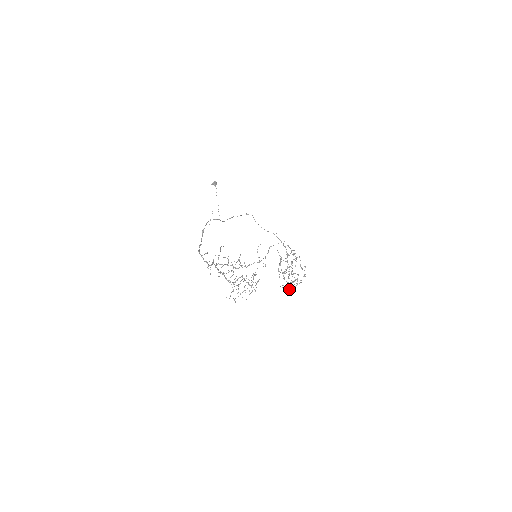
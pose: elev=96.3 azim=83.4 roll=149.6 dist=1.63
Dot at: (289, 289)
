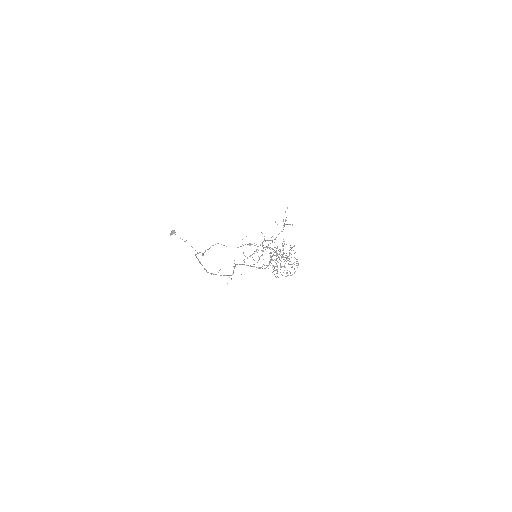
Dot at: (294, 273)
